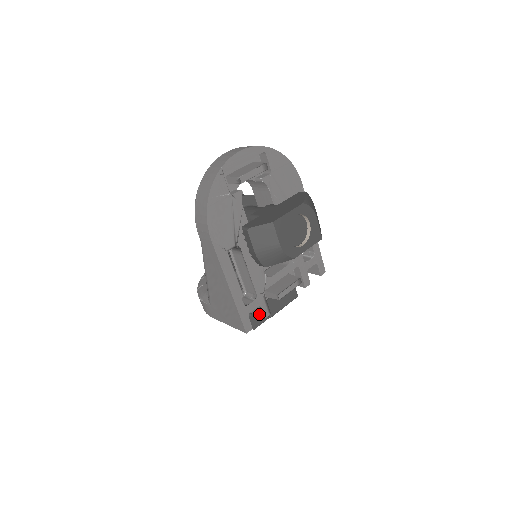
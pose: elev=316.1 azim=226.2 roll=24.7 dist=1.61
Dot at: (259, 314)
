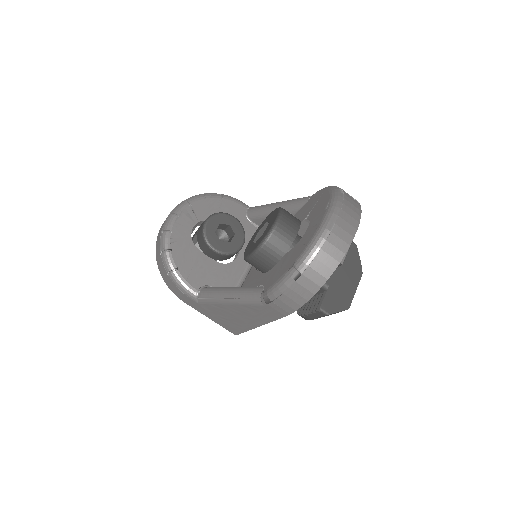
Dot at: occluded
